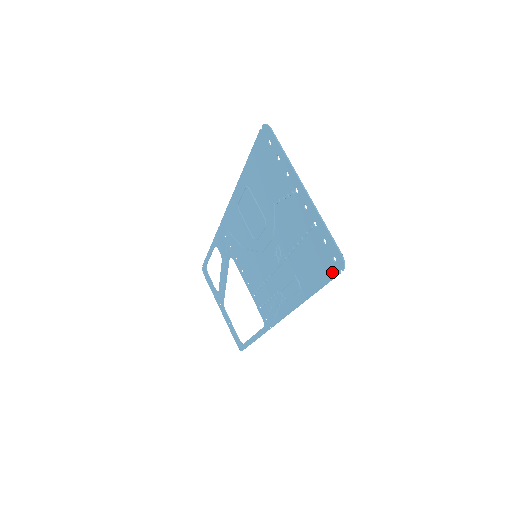
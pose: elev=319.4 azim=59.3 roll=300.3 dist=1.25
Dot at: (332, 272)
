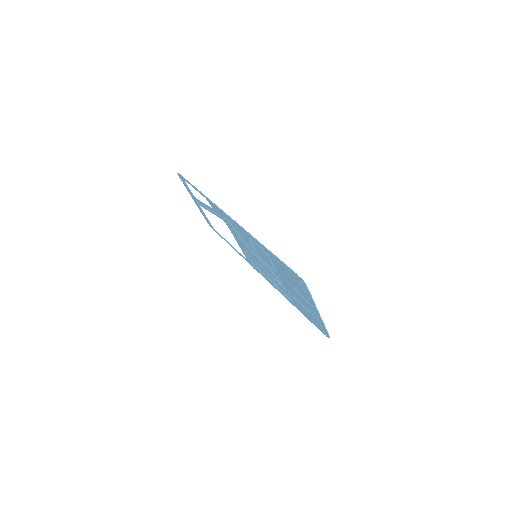
Dot at: (319, 329)
